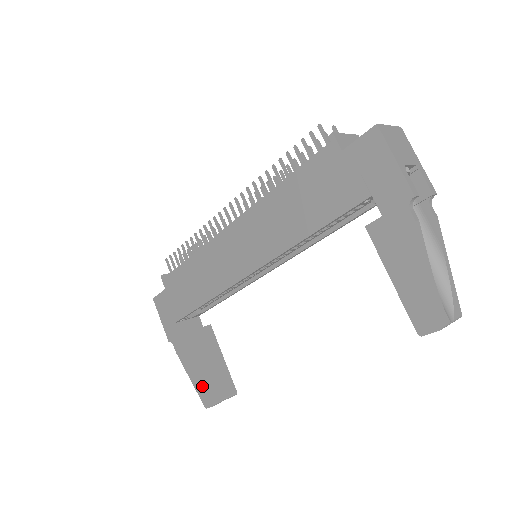
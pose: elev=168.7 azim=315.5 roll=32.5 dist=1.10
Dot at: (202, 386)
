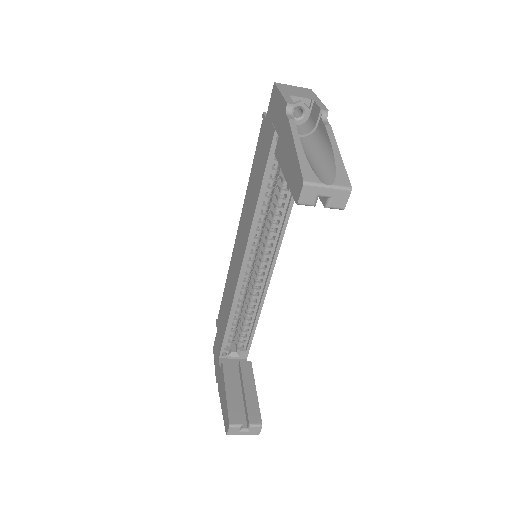
Dot at: (225, 410)
